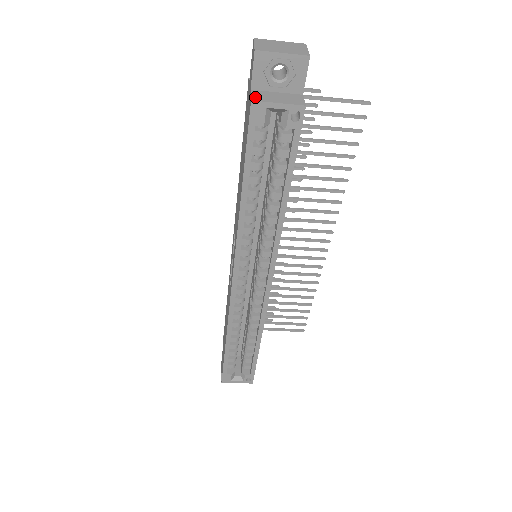
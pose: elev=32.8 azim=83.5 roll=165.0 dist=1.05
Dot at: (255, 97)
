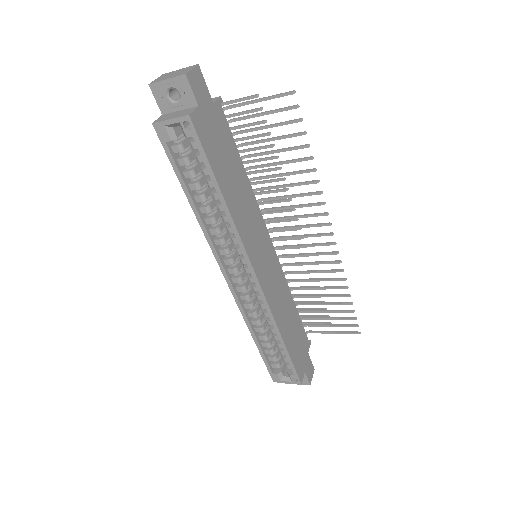
Dot at: (158, 120)
